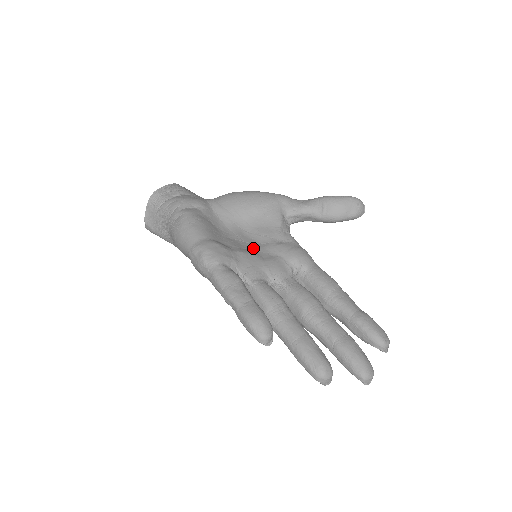
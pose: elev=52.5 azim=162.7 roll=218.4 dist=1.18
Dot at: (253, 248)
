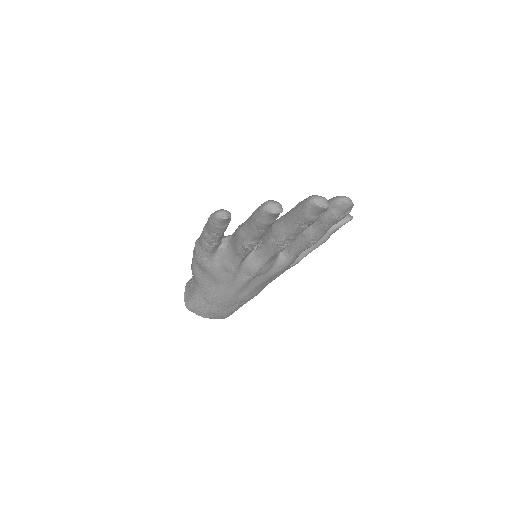
Dot at: occluded
